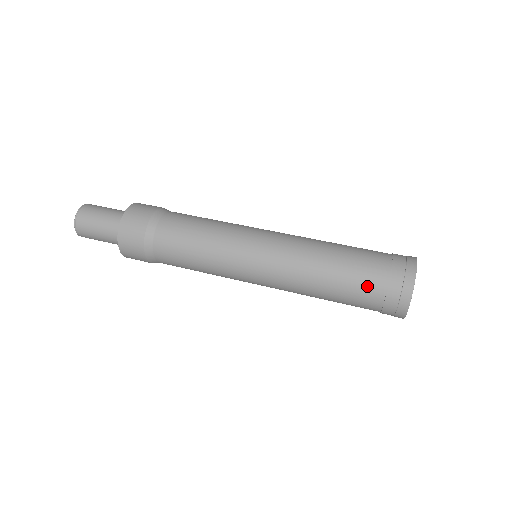
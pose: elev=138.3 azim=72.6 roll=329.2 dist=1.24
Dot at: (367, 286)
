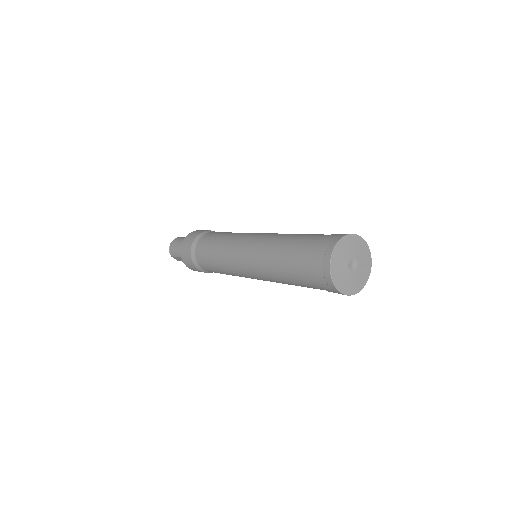
Dot at: (305, 248)
